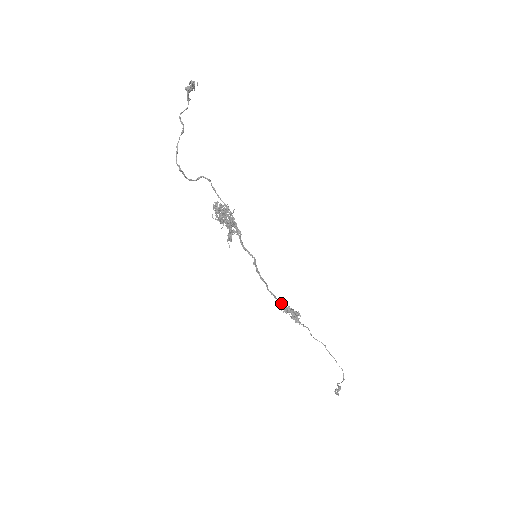
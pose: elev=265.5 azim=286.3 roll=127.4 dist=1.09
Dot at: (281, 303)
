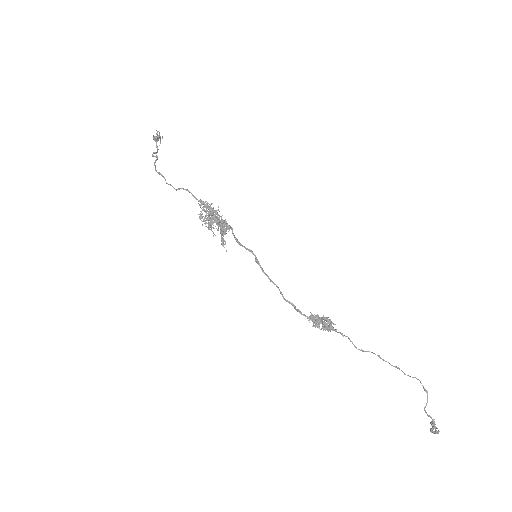
Dot at: (304, 315)
